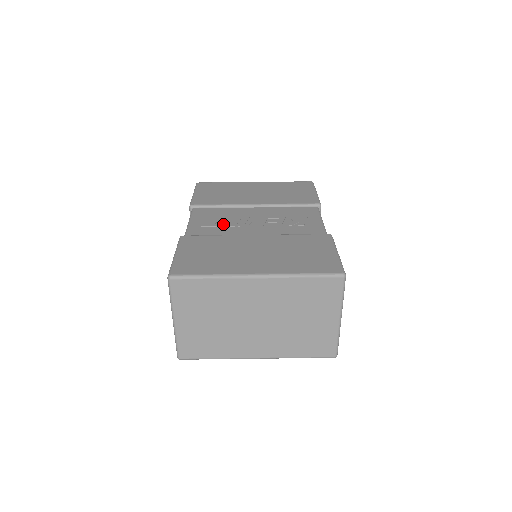
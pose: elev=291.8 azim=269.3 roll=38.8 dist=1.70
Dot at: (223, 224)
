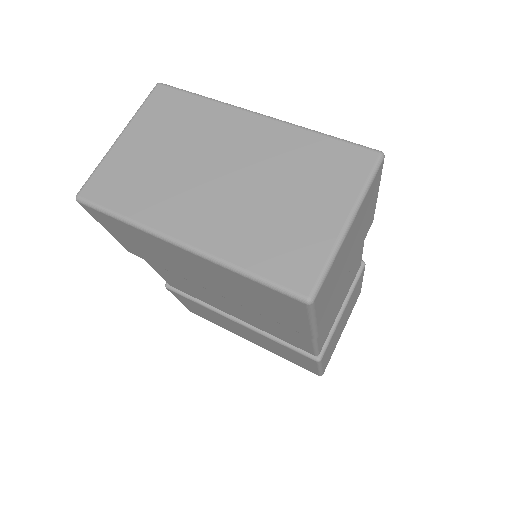
Dot at: occluded
